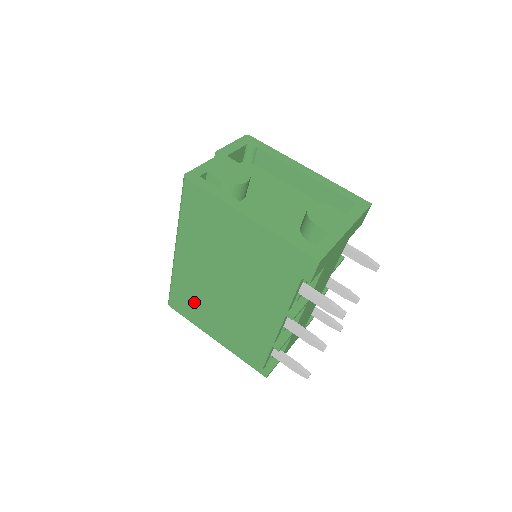
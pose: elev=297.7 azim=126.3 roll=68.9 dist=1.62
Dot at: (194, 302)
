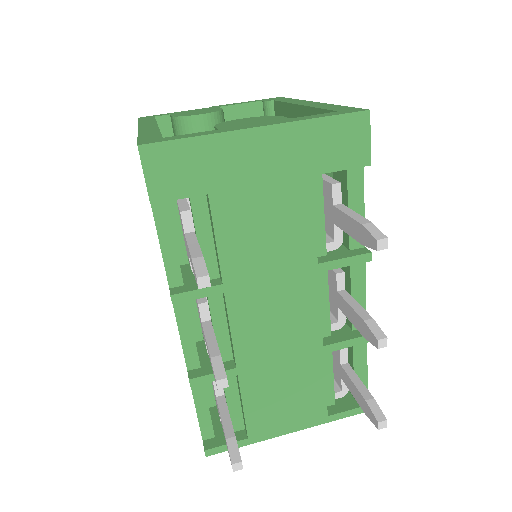
Dot at: occluded
